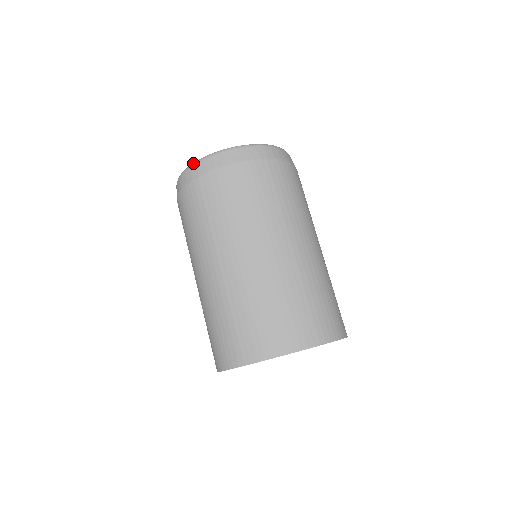
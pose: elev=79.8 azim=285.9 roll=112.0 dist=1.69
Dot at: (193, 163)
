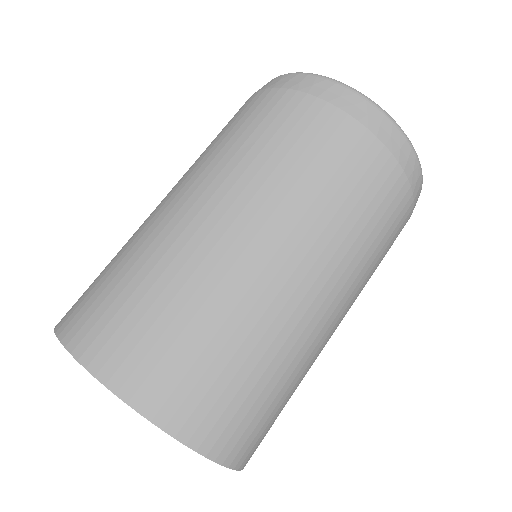
Dot at: occluded
